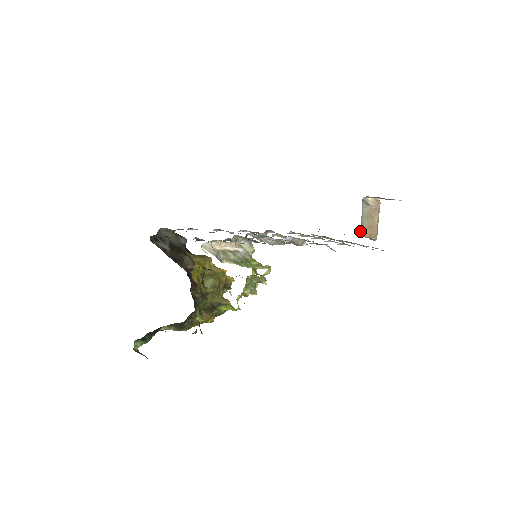
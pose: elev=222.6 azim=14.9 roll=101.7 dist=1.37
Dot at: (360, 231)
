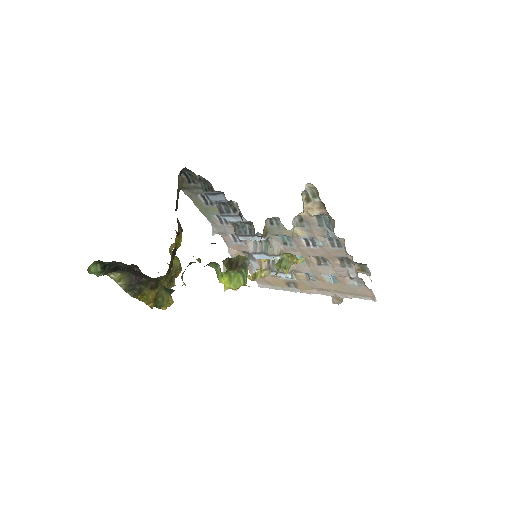
Dot at: occluded
